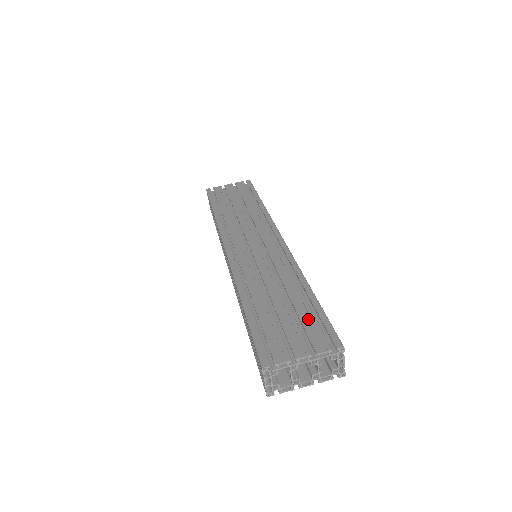
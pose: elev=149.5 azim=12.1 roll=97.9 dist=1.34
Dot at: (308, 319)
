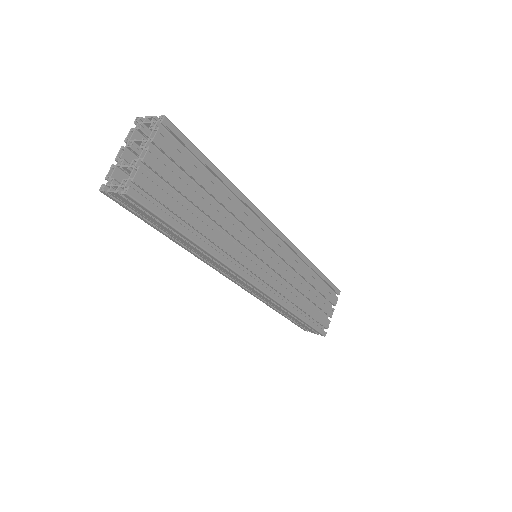
Dot at: occluded
